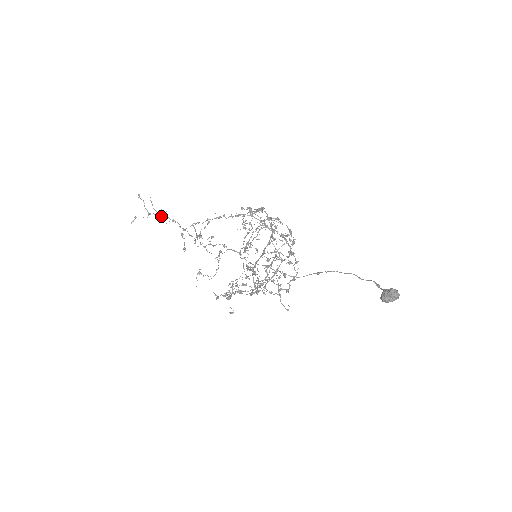
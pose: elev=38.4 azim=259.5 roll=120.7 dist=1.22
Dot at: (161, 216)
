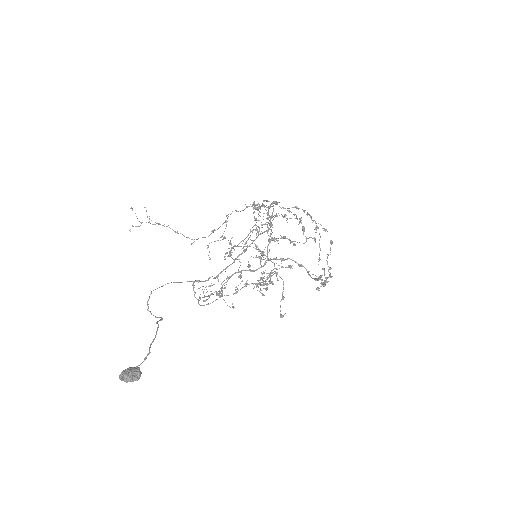
Dot at: occluded
